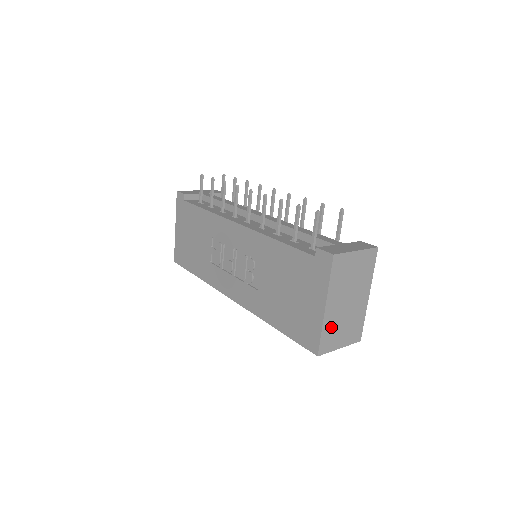
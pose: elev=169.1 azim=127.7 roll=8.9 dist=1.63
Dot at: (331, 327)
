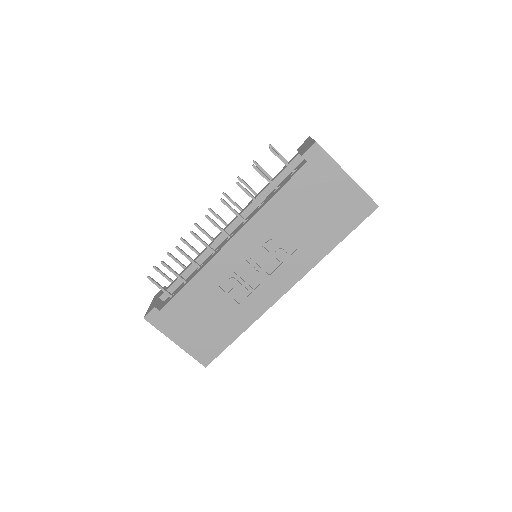
Dot at: occluded
